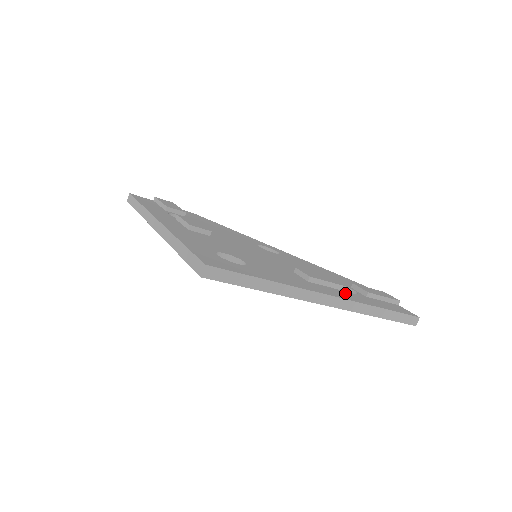
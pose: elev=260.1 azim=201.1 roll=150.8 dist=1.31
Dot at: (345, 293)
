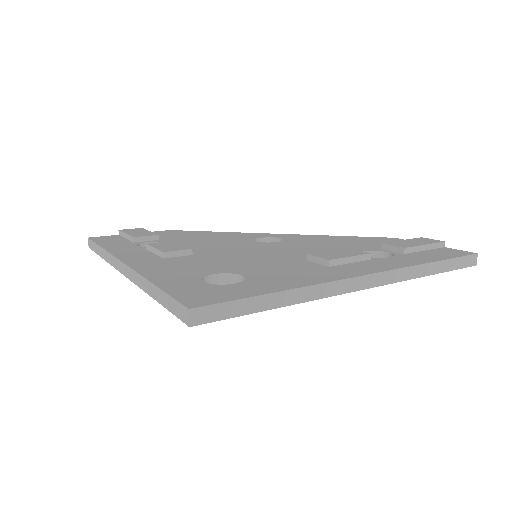
Dot at: (379, 262)
